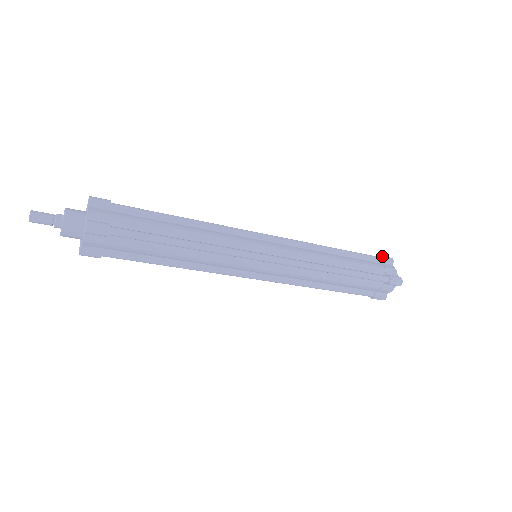
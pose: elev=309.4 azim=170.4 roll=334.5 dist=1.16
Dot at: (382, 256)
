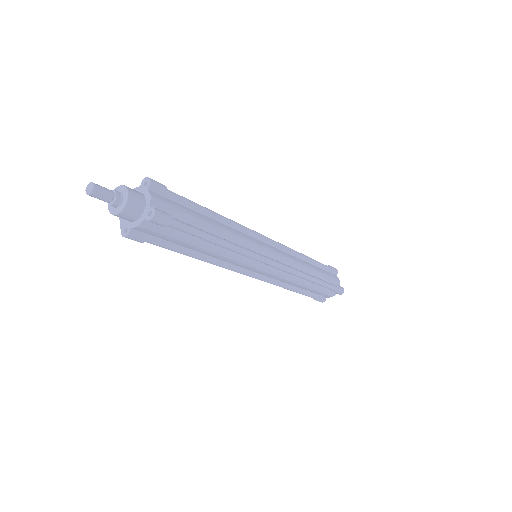
Dot at: (332, 267)
